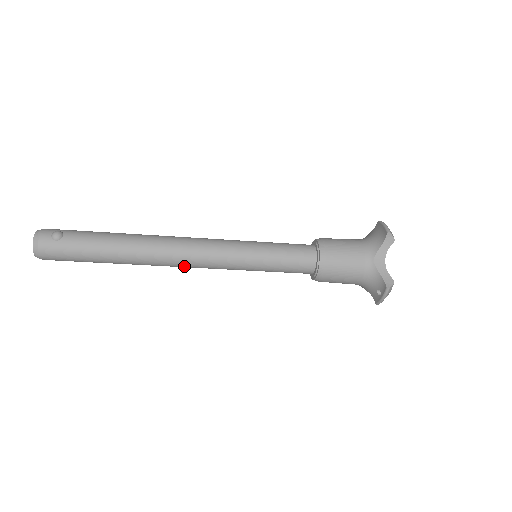
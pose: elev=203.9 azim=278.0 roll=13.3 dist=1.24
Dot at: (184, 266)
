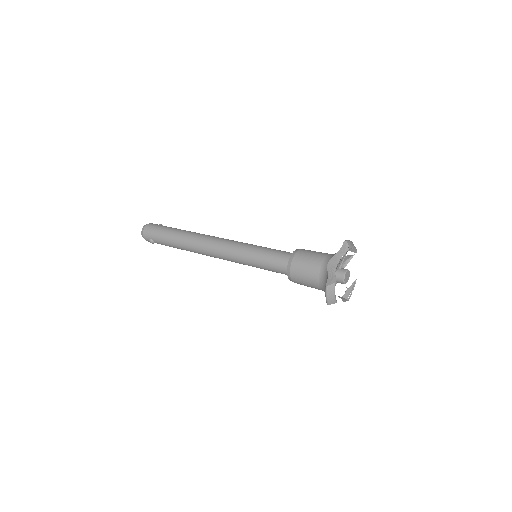
Dot at: occluded
